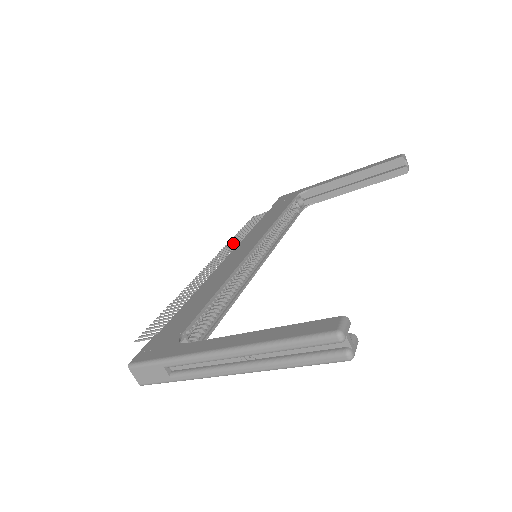
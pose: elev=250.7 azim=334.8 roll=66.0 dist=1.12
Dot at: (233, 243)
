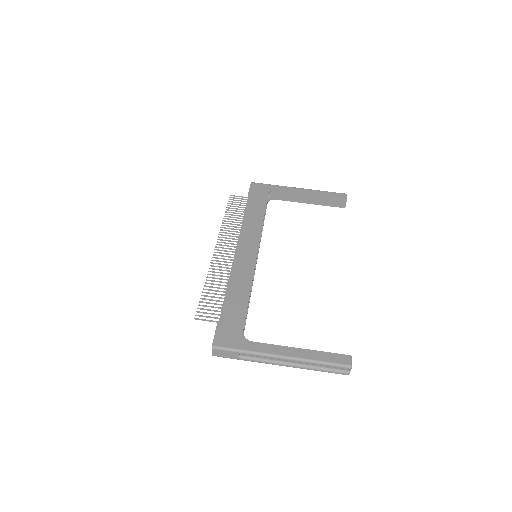
Dot at: (228, 228)
